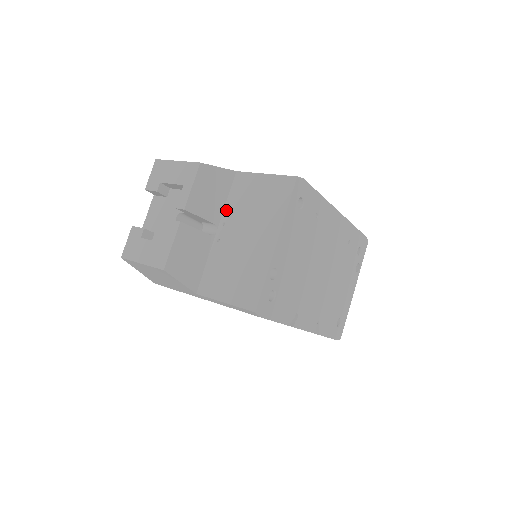
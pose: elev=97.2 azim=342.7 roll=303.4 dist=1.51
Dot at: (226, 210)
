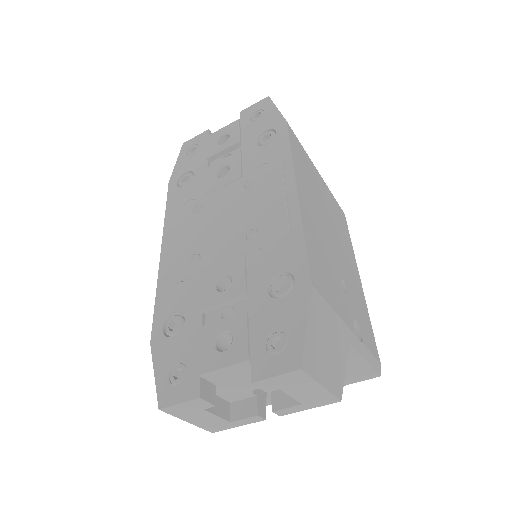
Dot at: occluded
